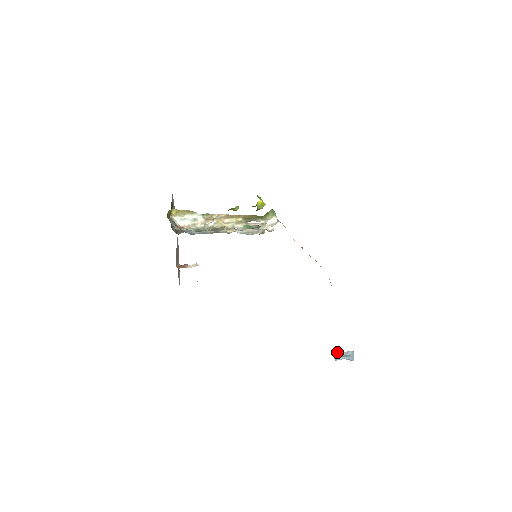
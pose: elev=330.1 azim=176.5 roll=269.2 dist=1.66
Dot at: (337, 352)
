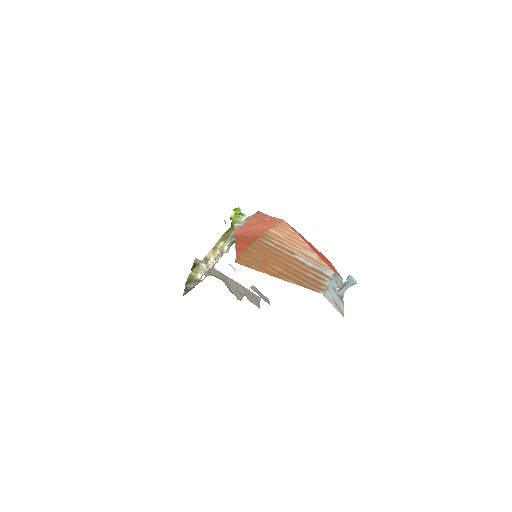
Dot at: (340, 286)
